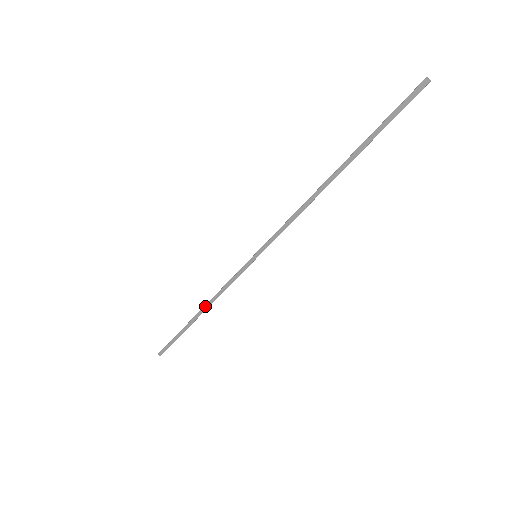
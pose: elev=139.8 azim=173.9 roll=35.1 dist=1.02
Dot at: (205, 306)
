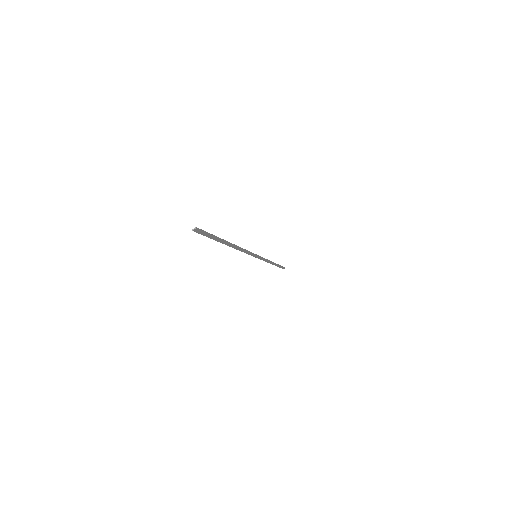
Dot at: occluded
